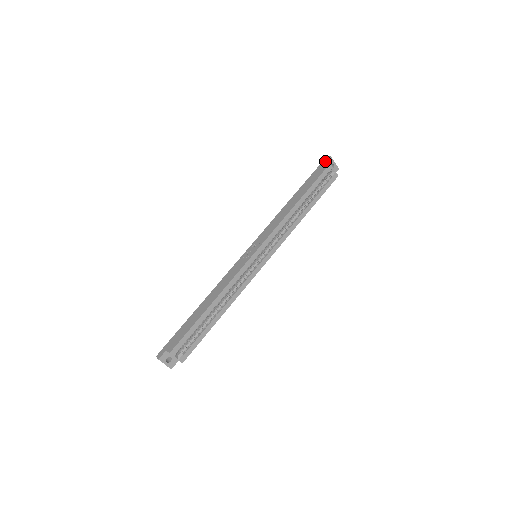
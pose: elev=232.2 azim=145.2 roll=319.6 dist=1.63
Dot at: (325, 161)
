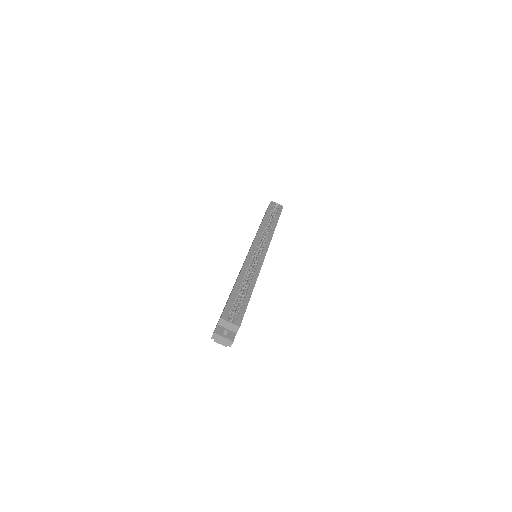
Dot at: occluded
